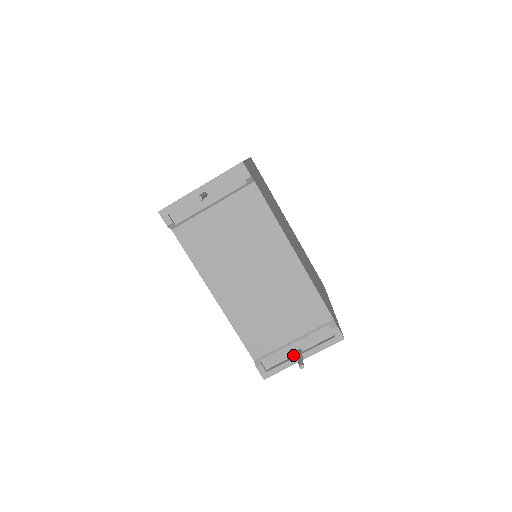
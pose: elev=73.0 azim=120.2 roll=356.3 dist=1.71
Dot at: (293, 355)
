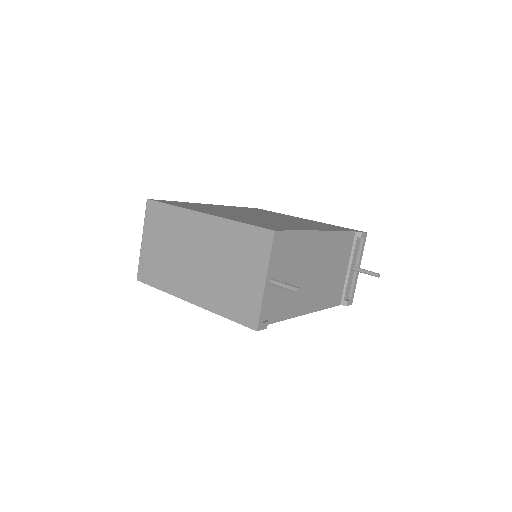
Dot at: (353, 275)
